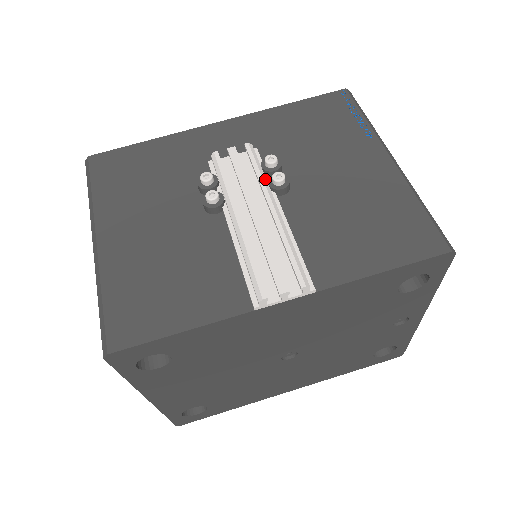
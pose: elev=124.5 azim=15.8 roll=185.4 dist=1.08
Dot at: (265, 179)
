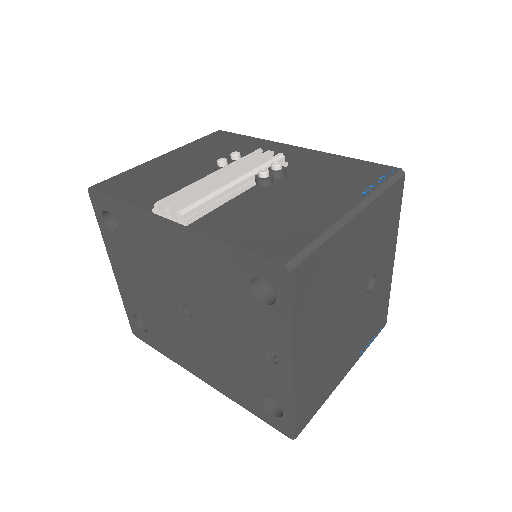
Dot at: (258, 170)
